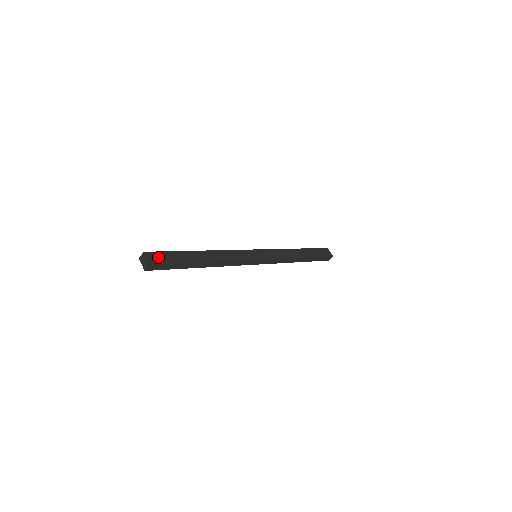
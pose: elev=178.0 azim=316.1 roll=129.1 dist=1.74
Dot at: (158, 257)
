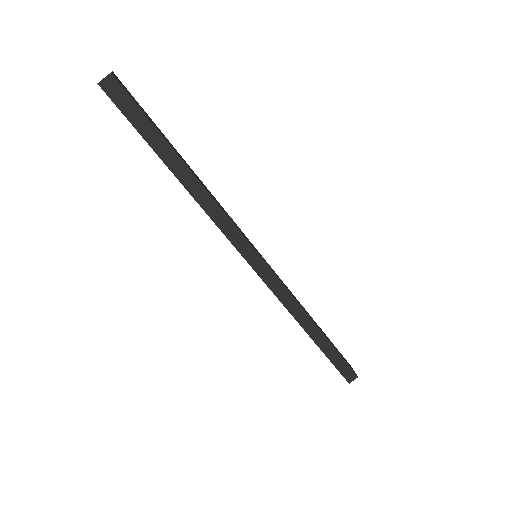
Dot at: (128, 92)
